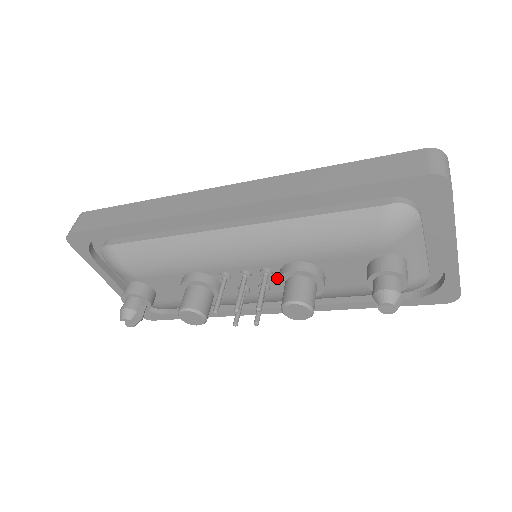
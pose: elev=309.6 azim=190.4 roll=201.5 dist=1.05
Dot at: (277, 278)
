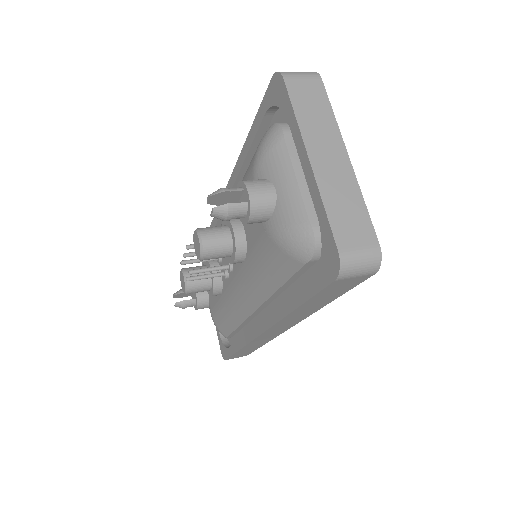
Dot at: occluded
